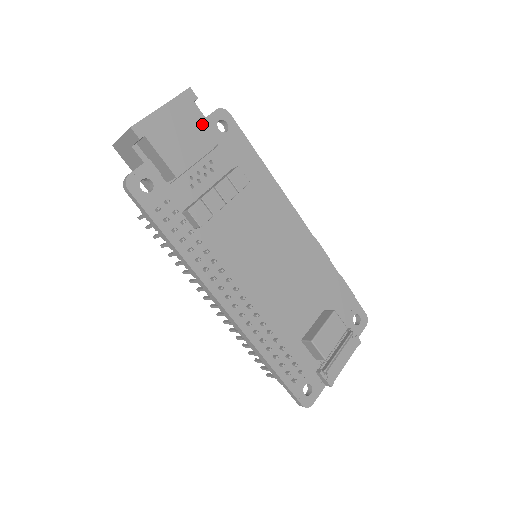
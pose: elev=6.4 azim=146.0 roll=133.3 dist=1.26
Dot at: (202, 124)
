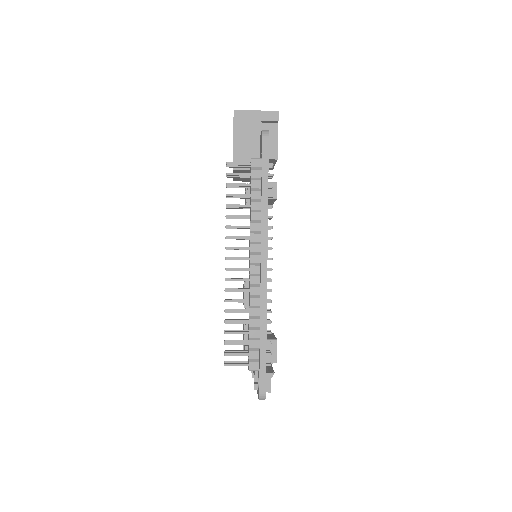
Dot at: occluded
